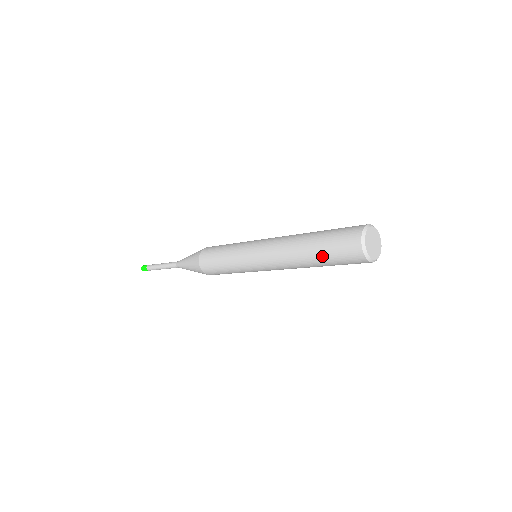
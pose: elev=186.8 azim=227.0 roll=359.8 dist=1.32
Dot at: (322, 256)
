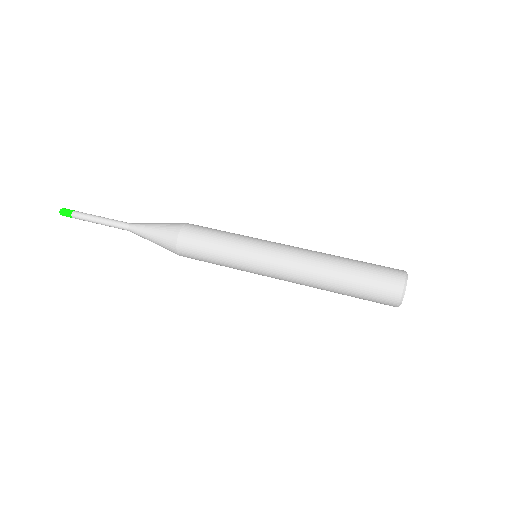
Dot at: (351, 296)
